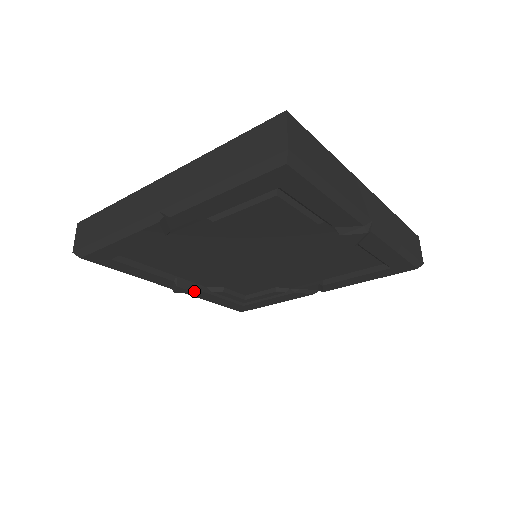
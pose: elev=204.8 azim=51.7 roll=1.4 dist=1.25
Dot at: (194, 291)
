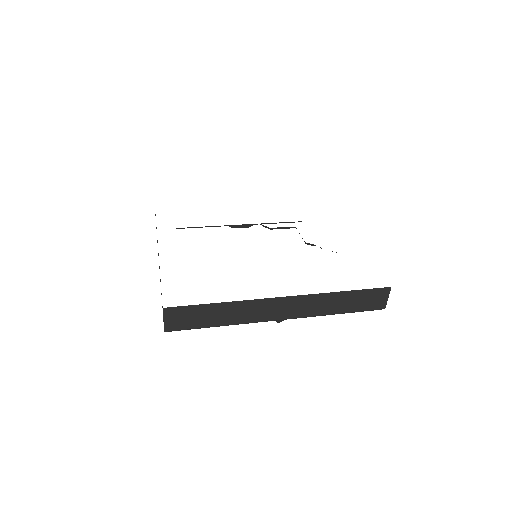
Dot at: (248, 227)
